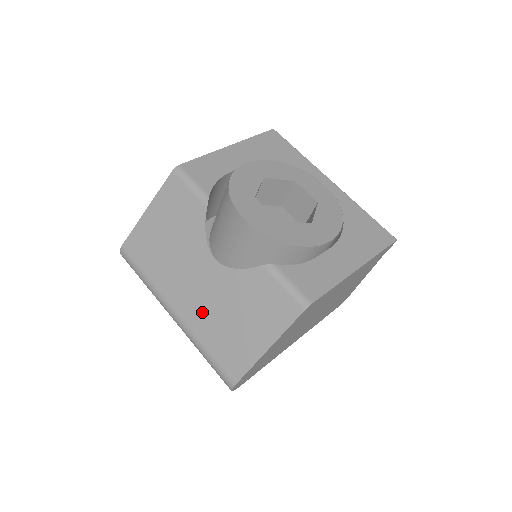
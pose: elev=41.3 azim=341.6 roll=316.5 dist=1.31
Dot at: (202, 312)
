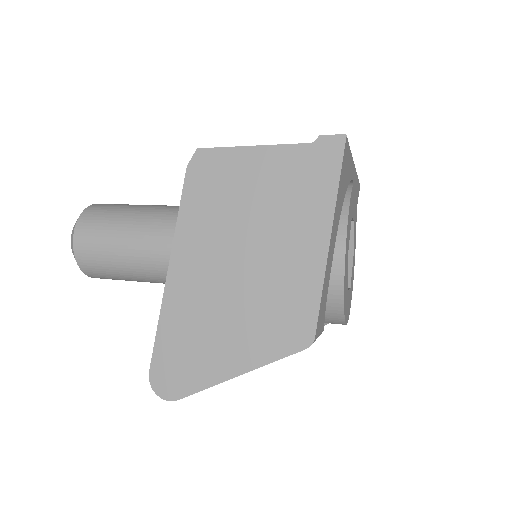
Dot at: occluded
